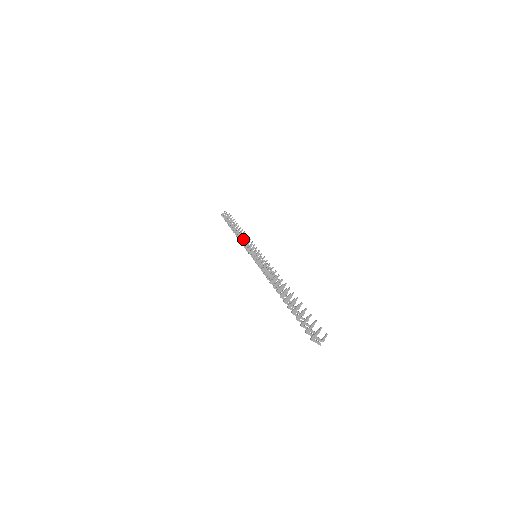
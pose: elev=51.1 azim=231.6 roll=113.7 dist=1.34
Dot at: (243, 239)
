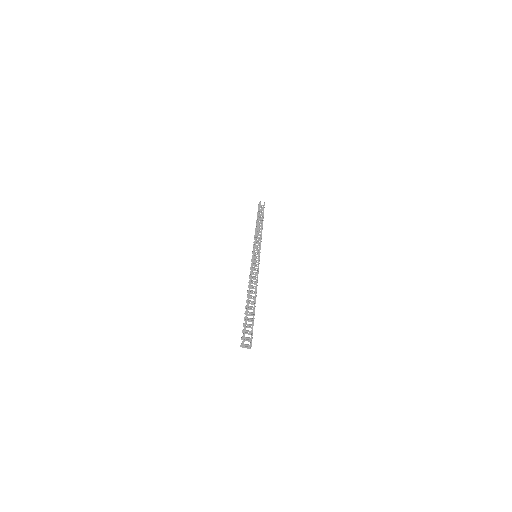
Dot at: occluded
